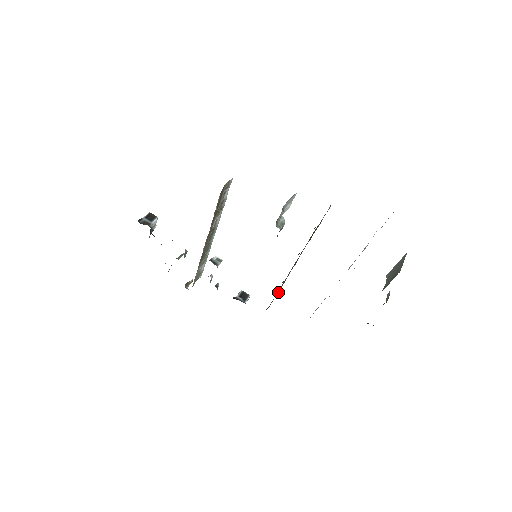
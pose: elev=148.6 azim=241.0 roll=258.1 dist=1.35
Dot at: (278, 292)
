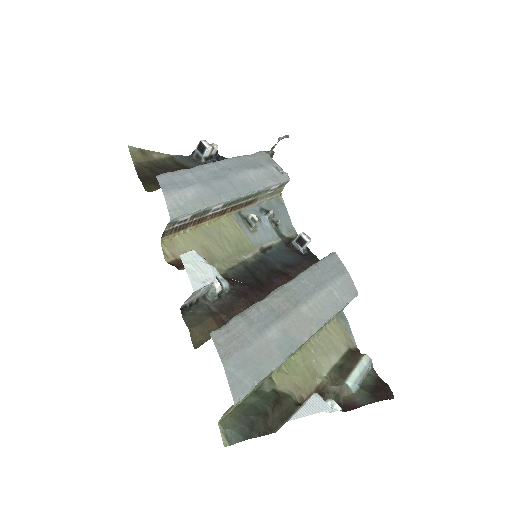
Dot at: occluded
